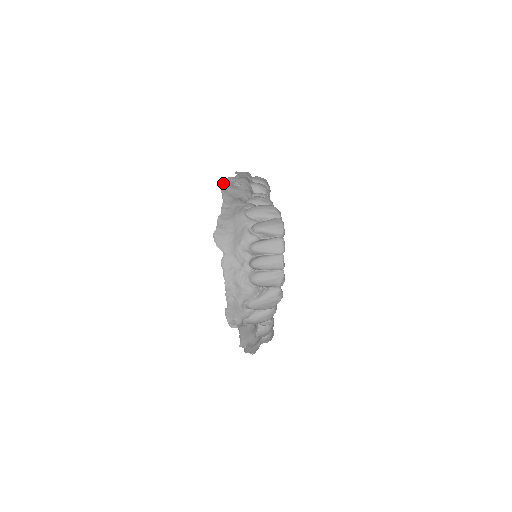
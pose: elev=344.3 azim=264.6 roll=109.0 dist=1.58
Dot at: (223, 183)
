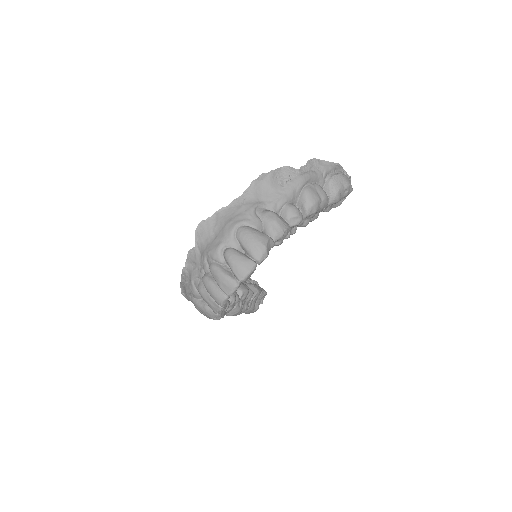
Dot at: (265, 173)
